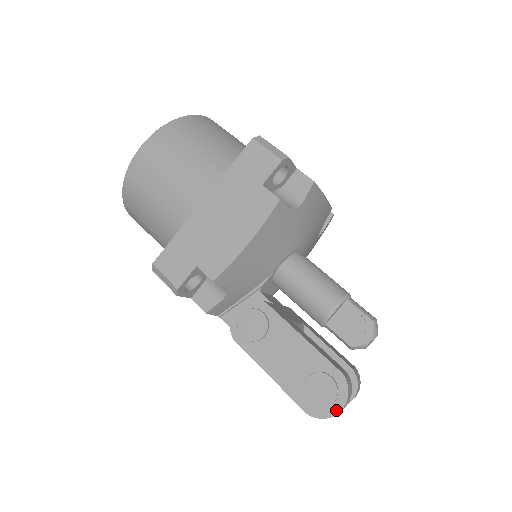
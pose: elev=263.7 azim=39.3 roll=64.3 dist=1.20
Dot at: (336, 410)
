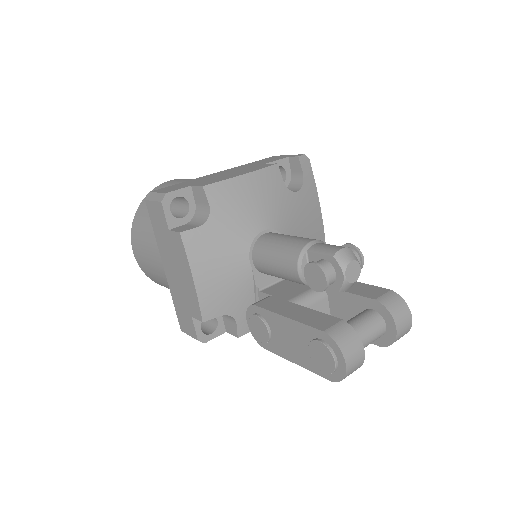
Dot at: (343, 367)
